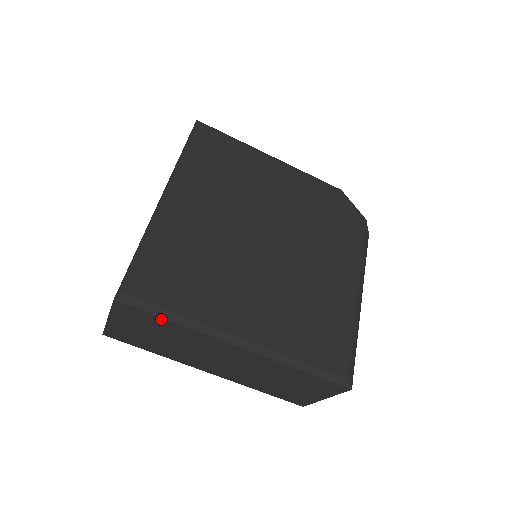
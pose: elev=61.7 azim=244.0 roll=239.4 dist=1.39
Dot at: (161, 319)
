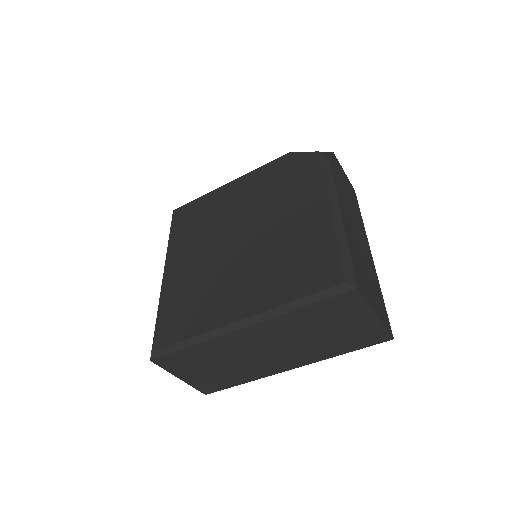
Dot at: (185, 351)
